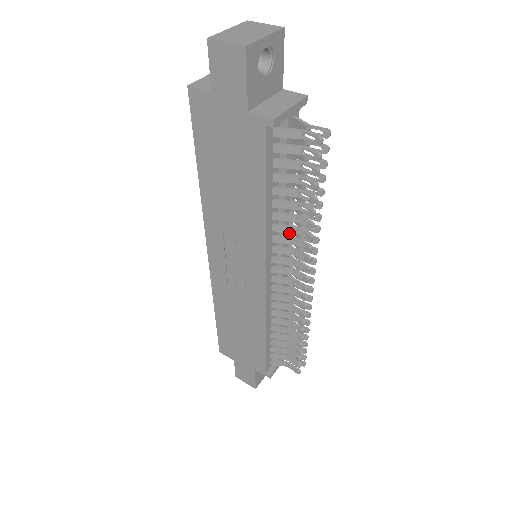
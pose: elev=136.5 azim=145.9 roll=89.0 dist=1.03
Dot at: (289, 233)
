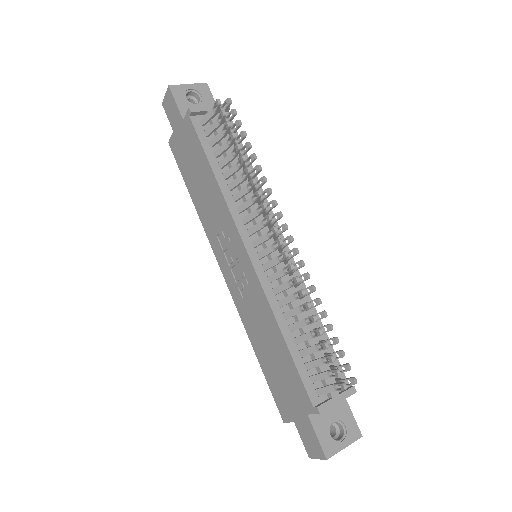
Dot at: occluded
